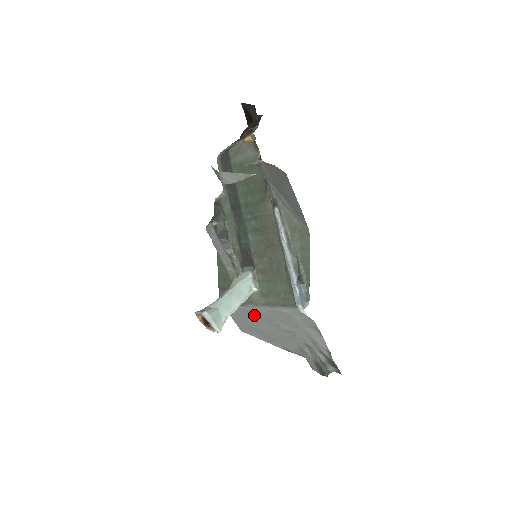
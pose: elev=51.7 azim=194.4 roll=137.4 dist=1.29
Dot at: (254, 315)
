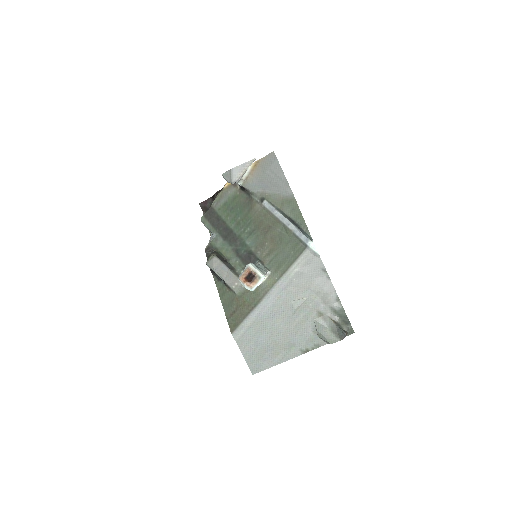
Dot at: (268, 317)
